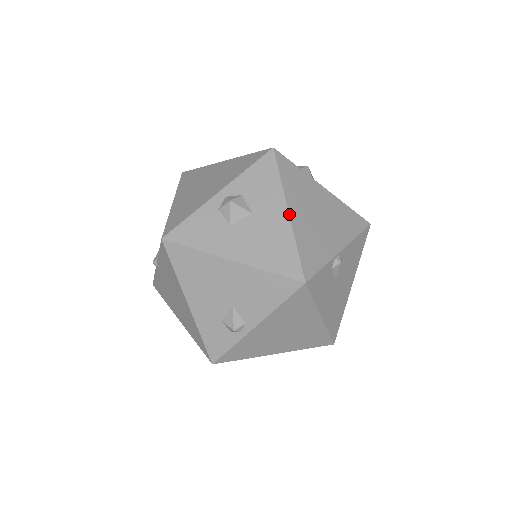
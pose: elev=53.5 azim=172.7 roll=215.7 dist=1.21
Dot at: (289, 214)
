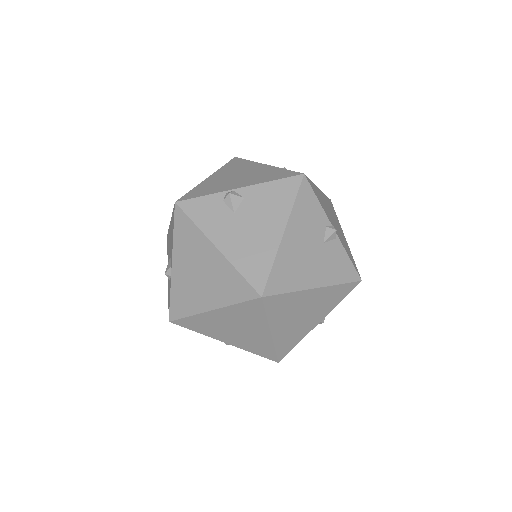
Dot at: (207, 178)
